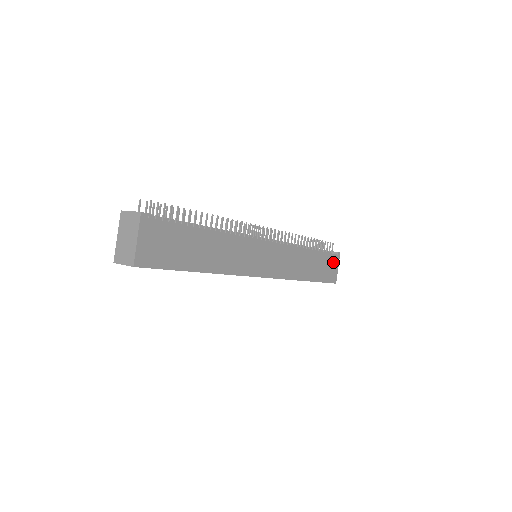
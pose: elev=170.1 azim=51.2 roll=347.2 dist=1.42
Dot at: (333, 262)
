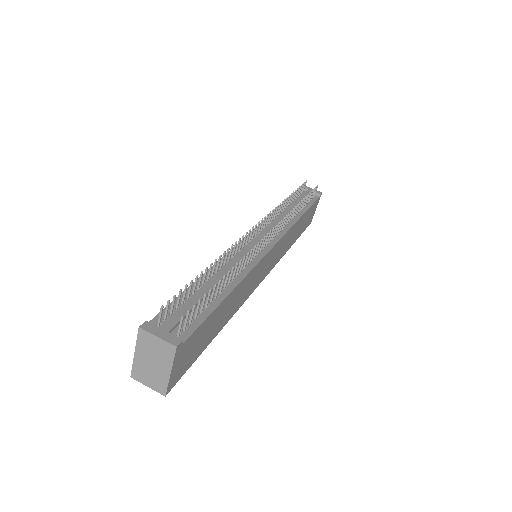
Dot at: (314, 207)
